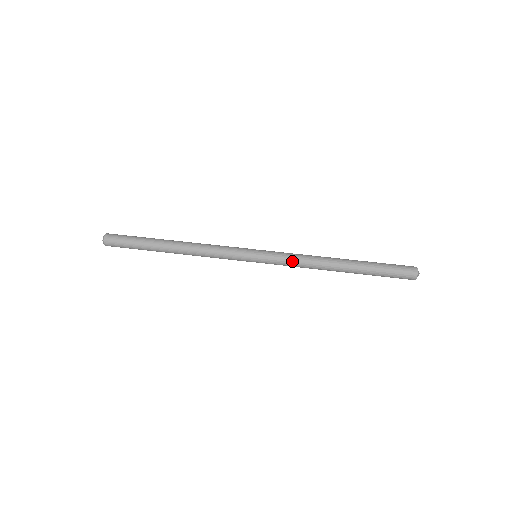
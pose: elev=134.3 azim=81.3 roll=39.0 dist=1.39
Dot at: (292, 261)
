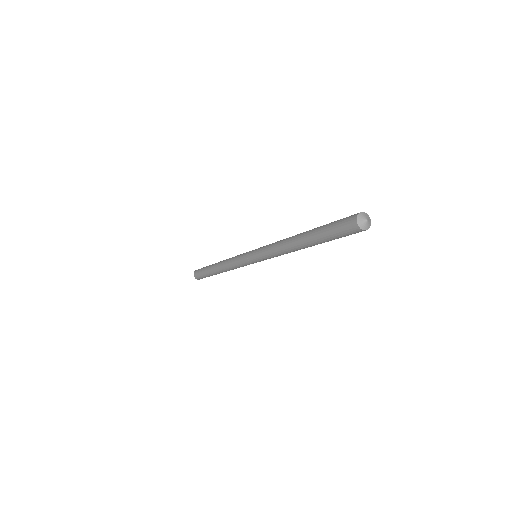
Dot at: (269, 247)
